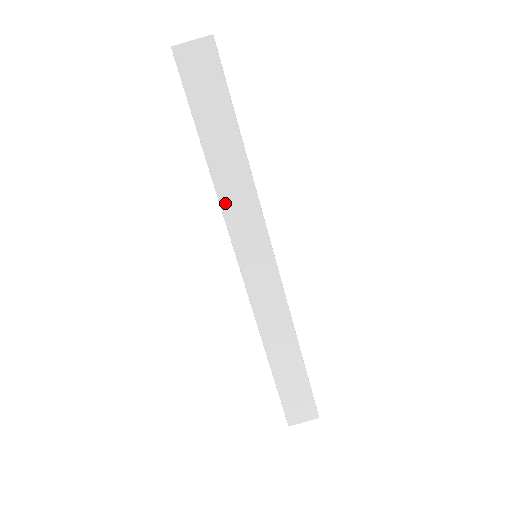
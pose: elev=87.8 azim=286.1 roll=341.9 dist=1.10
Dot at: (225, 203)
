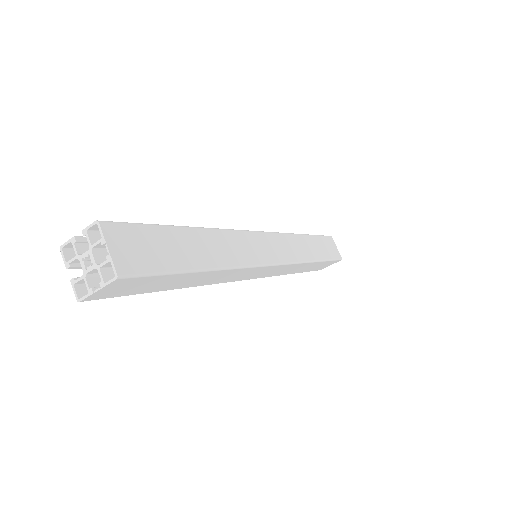
Dot at: (215, 283)
